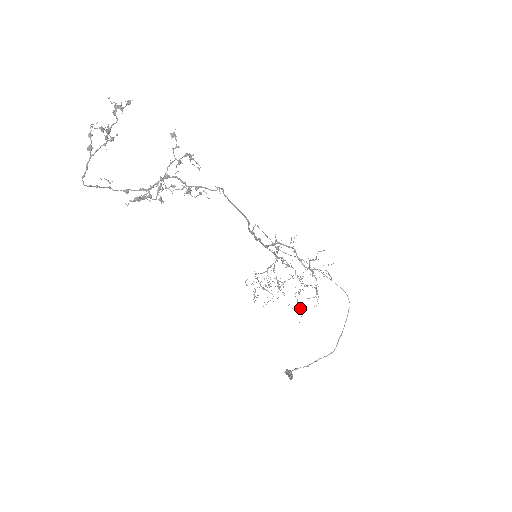
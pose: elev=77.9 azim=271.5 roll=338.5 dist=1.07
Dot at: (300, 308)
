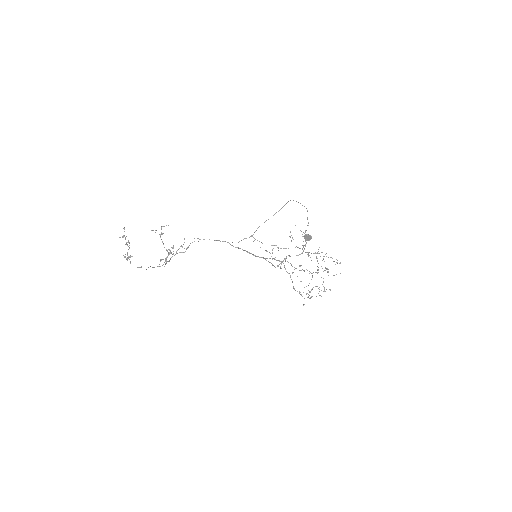
Dot at: occluded
